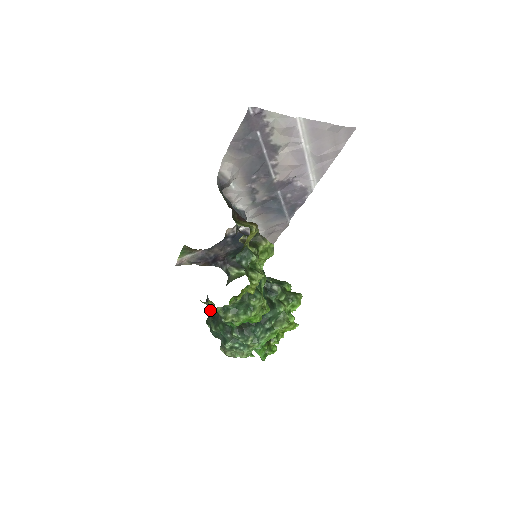
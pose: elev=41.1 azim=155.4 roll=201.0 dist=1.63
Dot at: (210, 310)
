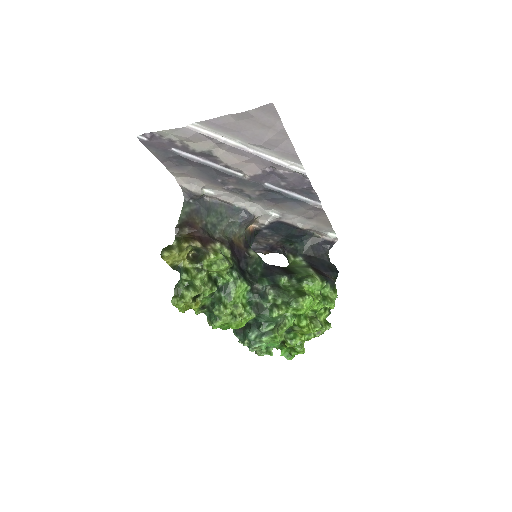
Dot at: occluded
